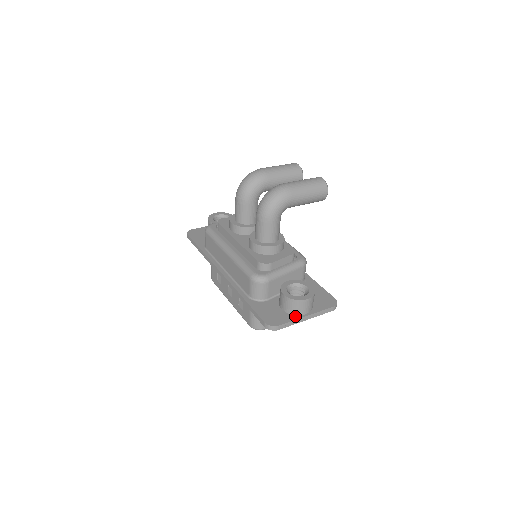
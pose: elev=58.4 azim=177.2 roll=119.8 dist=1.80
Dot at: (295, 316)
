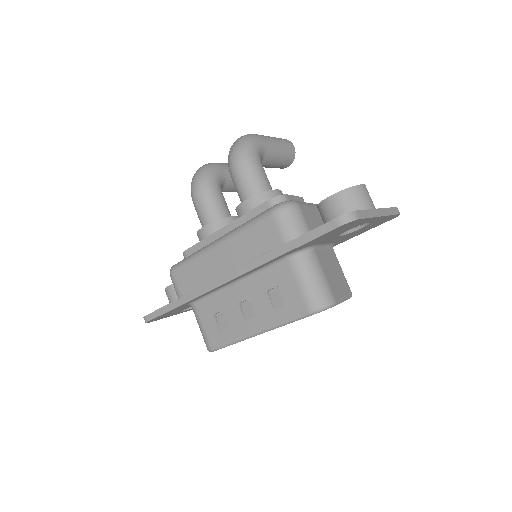
Dot at: occluded
